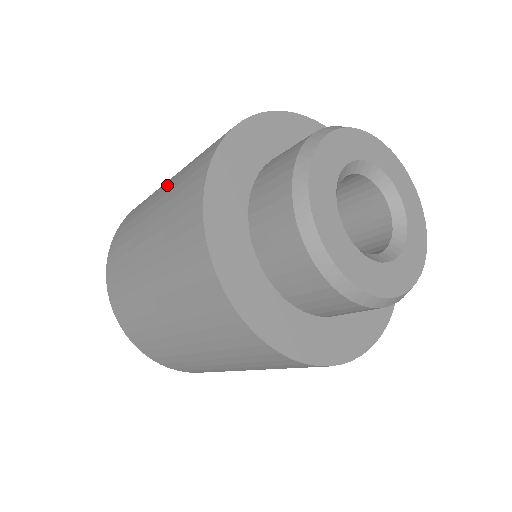
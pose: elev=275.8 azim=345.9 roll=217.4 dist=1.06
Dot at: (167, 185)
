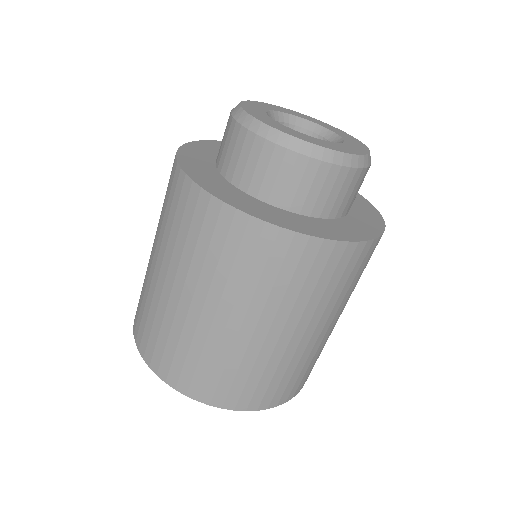
Dot at: occluded
